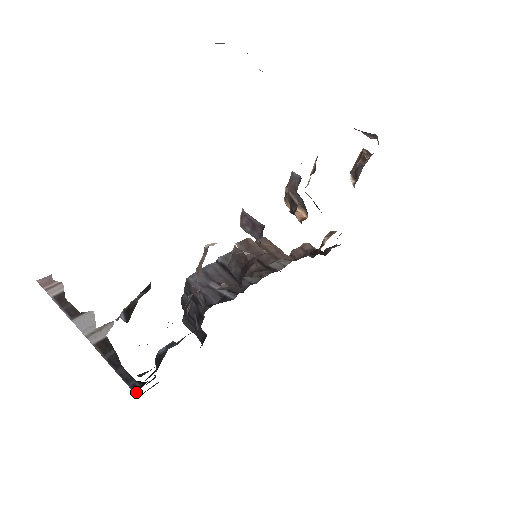
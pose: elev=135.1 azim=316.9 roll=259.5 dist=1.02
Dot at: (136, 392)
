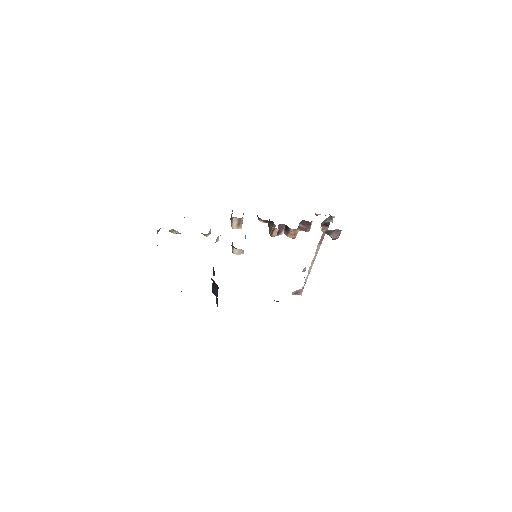
Dot at: occluded
